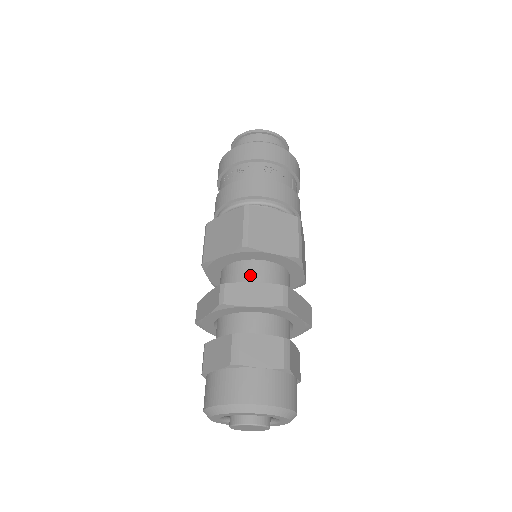
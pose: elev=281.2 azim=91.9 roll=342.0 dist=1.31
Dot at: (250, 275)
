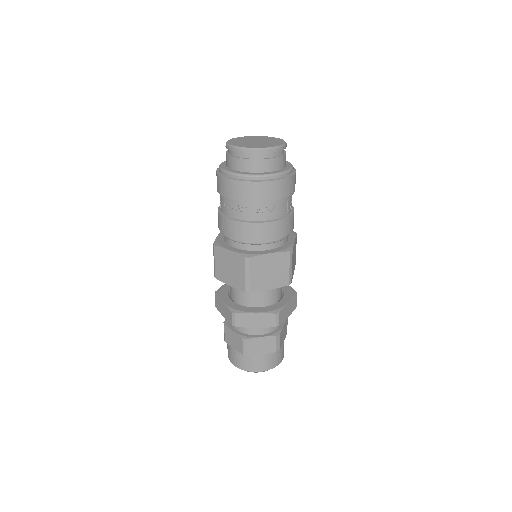
Dot at: (252, 296)
